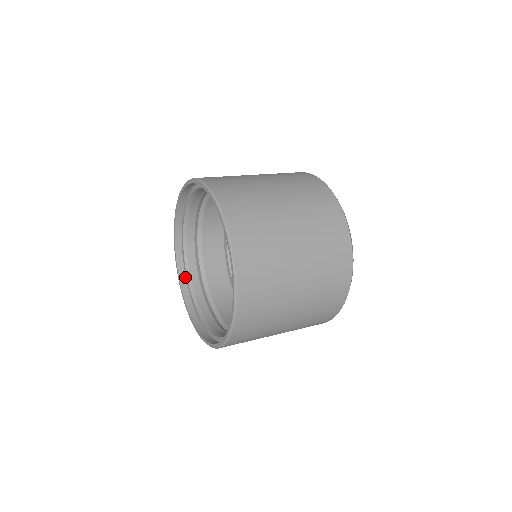
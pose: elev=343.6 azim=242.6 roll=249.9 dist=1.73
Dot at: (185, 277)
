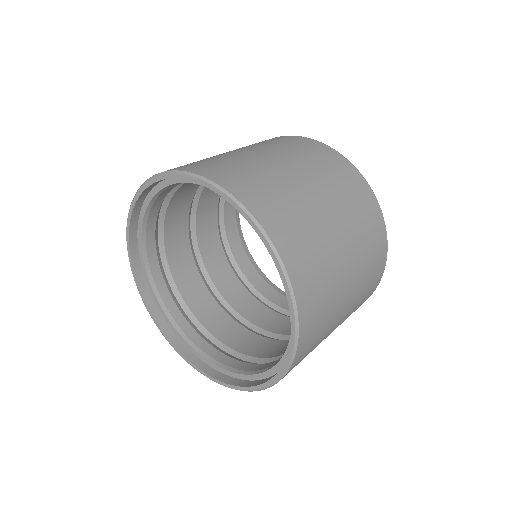
Dot at: (138, 216)
